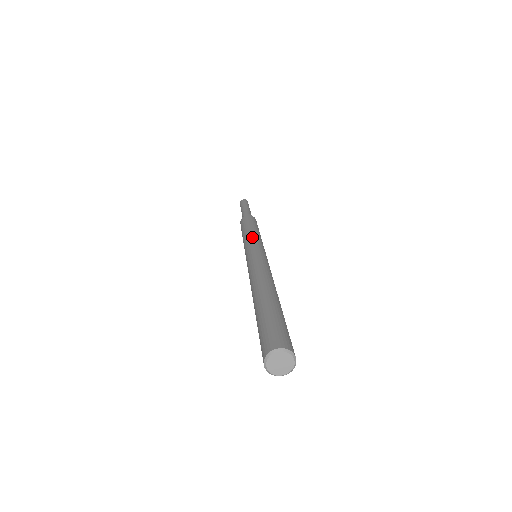
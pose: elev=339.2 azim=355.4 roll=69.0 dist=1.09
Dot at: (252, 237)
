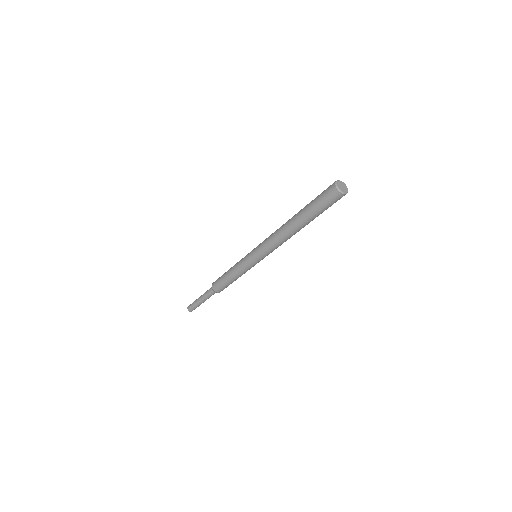
Dot at: occluded
